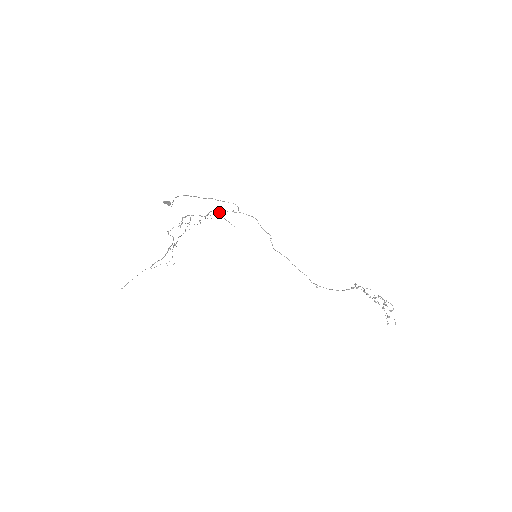
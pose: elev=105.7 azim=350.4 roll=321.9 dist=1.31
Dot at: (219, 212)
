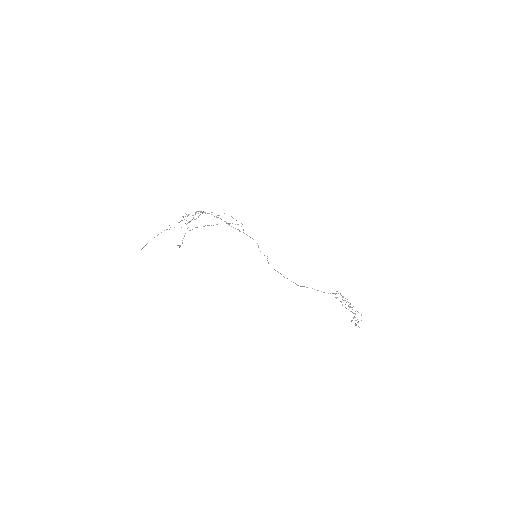
Dot at: occluded
